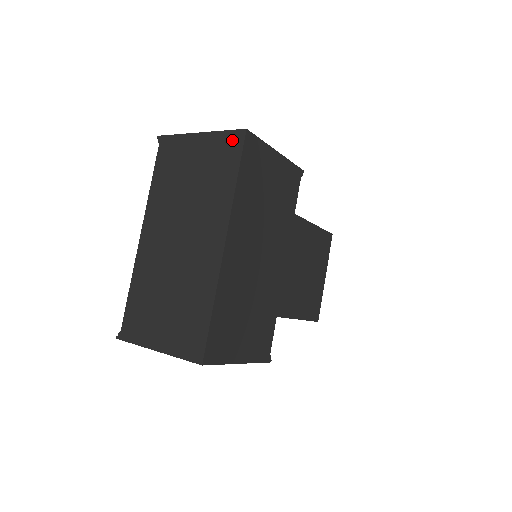
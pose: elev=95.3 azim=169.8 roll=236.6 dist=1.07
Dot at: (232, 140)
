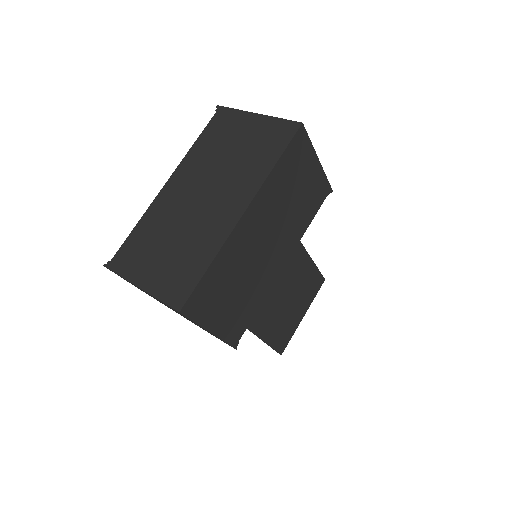
Dot at: (286, 128)
